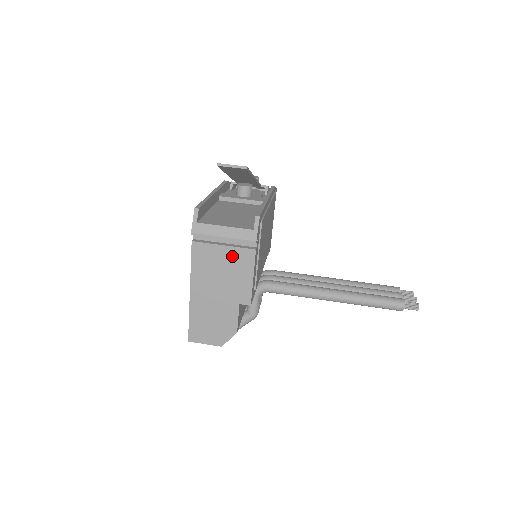
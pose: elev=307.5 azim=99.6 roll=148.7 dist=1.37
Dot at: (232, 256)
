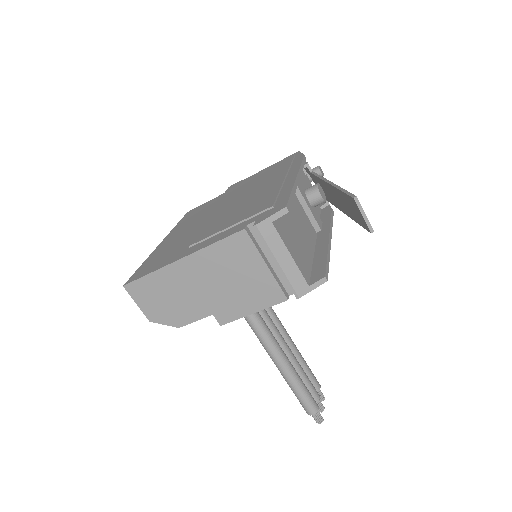
Dot at: (262, 280)
